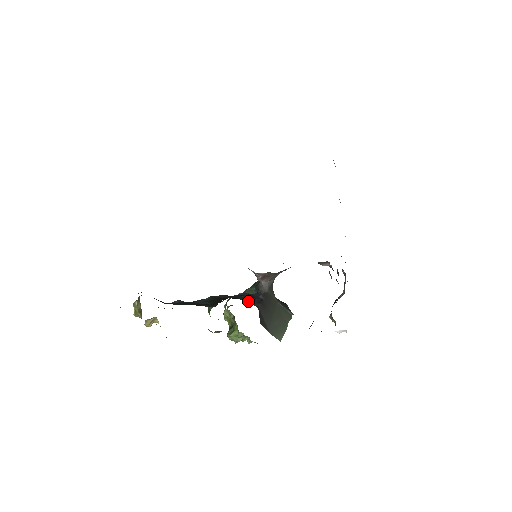
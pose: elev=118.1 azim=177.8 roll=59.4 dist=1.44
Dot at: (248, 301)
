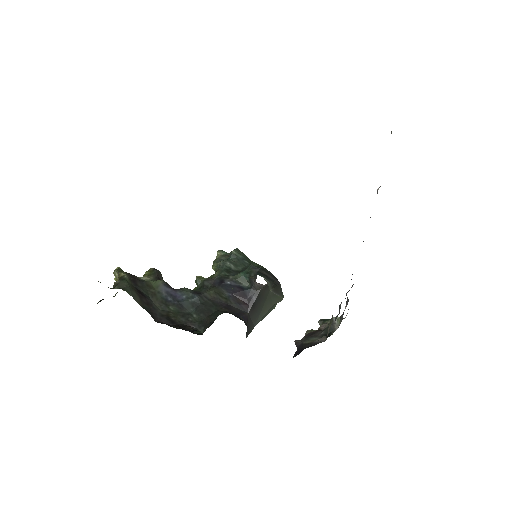
Dot at: (238, 306)
